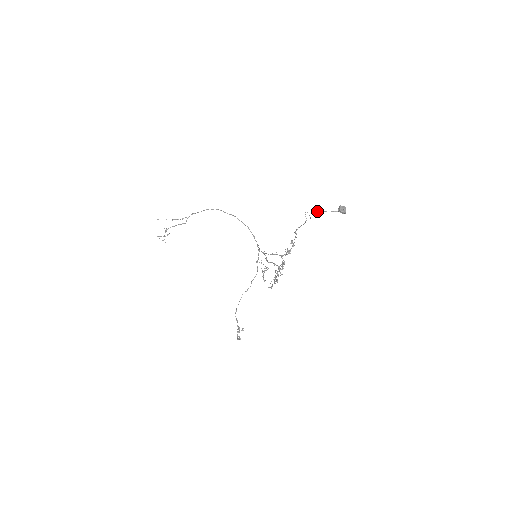
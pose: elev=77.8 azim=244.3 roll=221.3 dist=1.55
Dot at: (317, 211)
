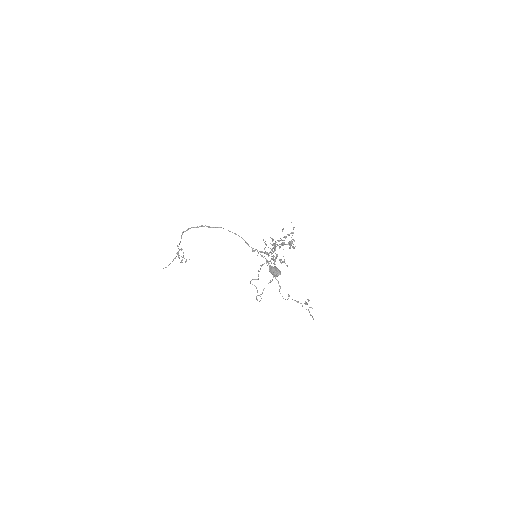
Dot at: occluded
